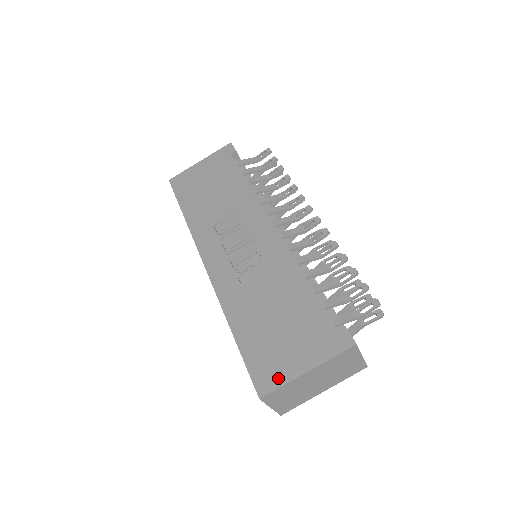
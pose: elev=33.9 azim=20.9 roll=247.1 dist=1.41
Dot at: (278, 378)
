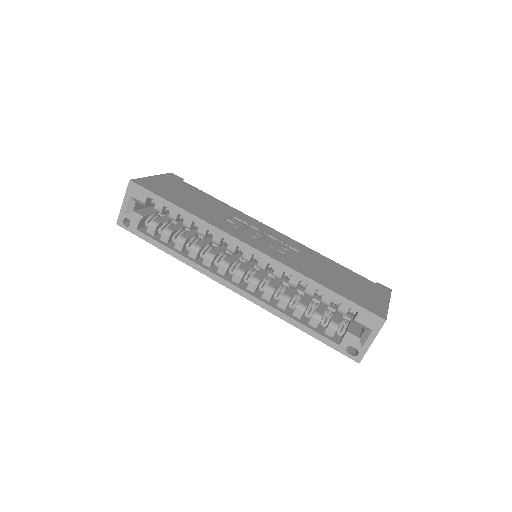
Dot at: (381, 308)
